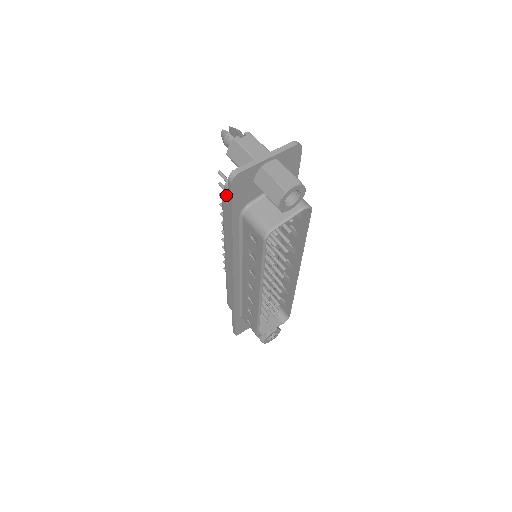
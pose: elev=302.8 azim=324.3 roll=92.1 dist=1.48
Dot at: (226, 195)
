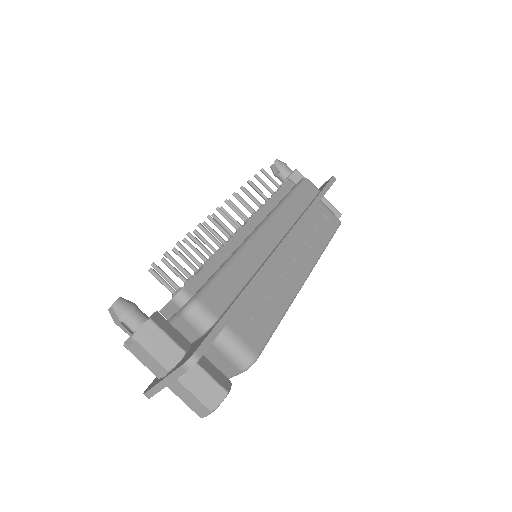
Dot at: occluded
